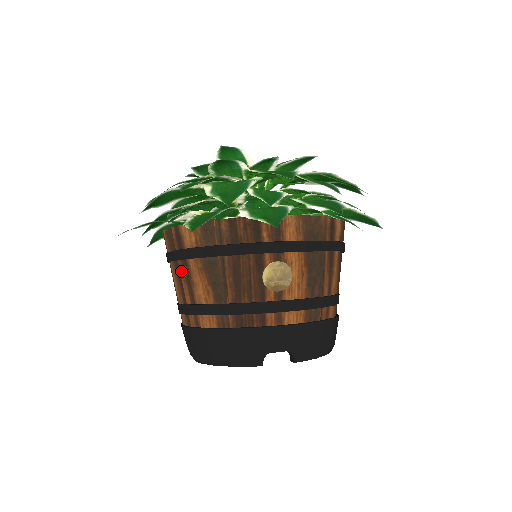
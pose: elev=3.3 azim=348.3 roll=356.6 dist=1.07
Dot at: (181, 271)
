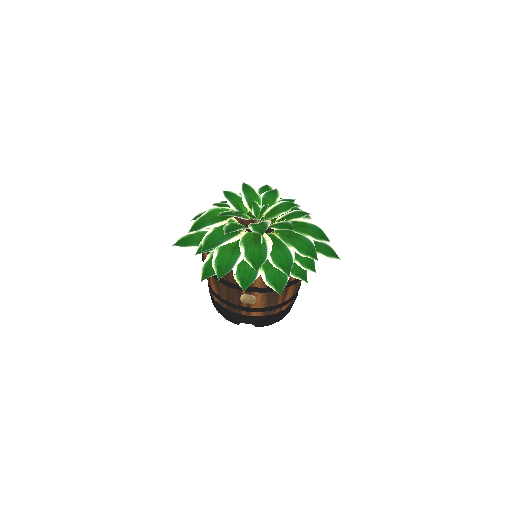
Dot at: occluded
